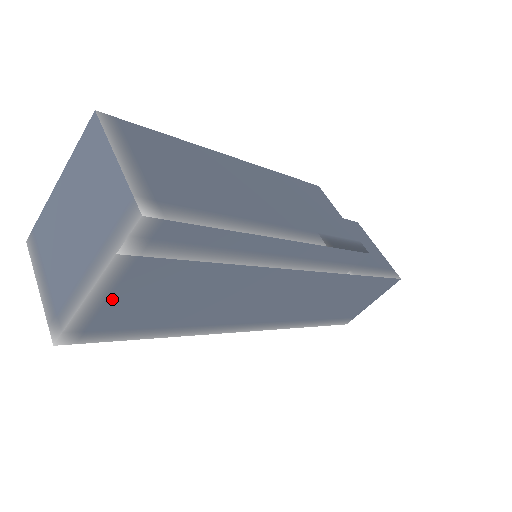
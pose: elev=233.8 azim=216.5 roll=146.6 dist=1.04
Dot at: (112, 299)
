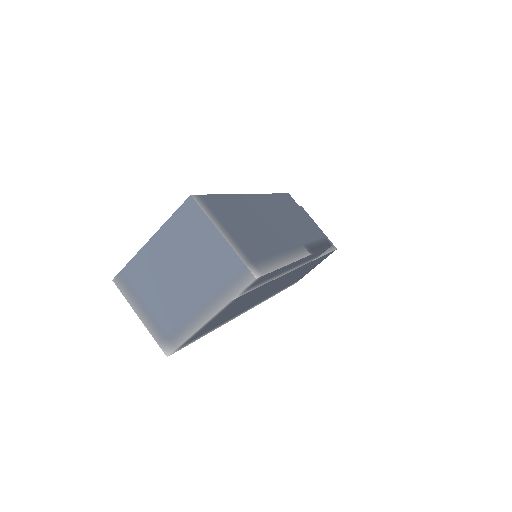
Dot at: (211, 322)
